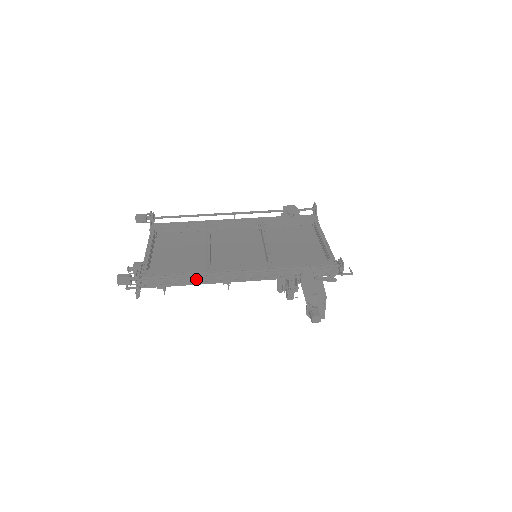
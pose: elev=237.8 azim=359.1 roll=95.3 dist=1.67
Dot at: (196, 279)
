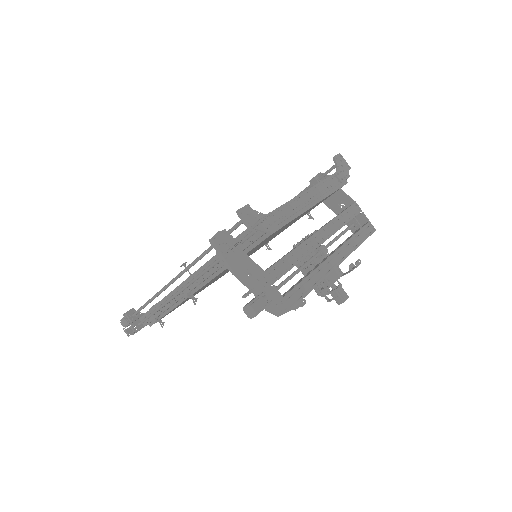
Dot at: (163, 301)
